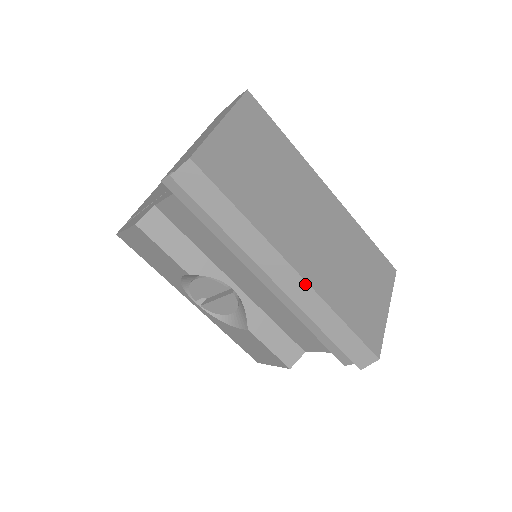
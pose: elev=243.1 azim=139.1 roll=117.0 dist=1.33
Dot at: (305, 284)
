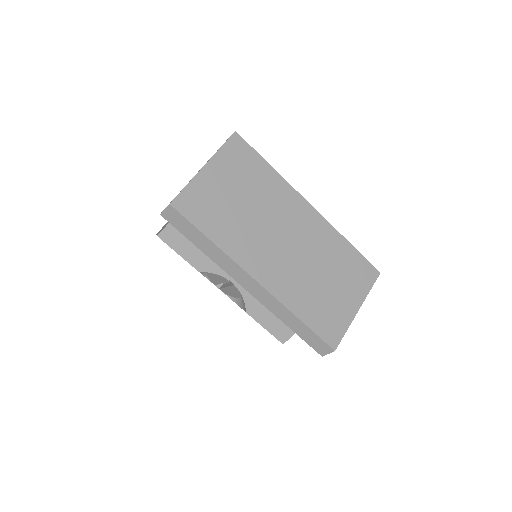
Dot at: (266, 292)
